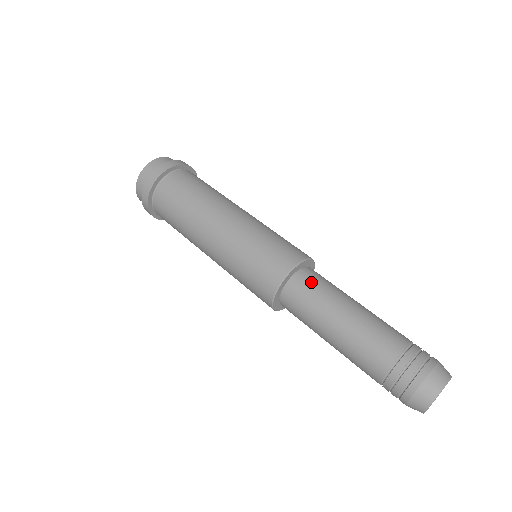
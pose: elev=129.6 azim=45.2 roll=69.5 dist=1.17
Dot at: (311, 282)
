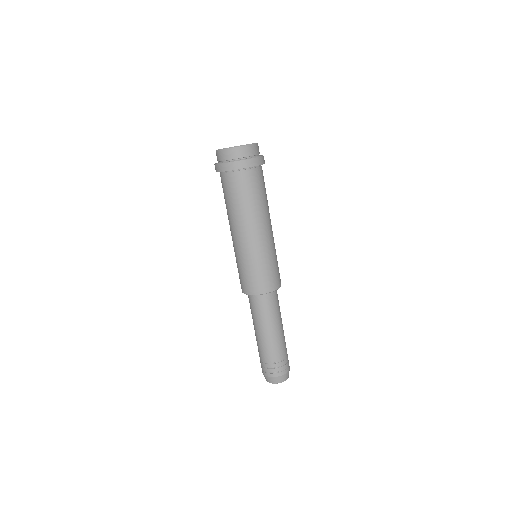
Dot at: (276, 300)
